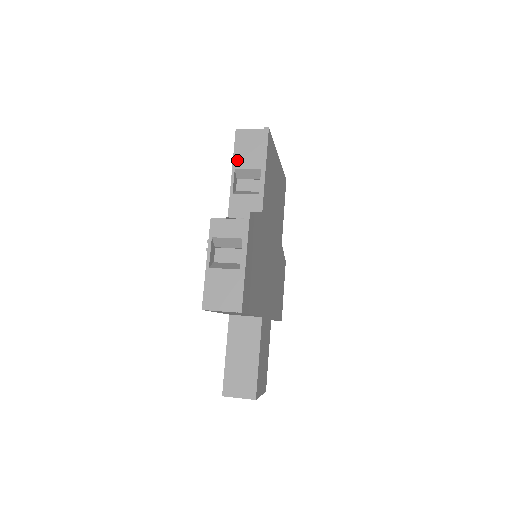
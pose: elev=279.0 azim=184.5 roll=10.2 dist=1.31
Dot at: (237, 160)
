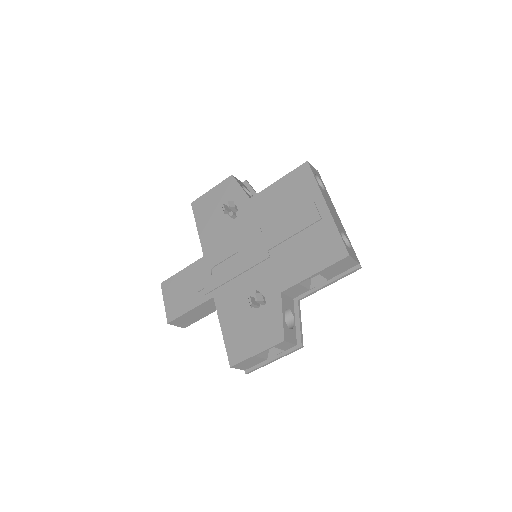
Dot at: (326, 270)
